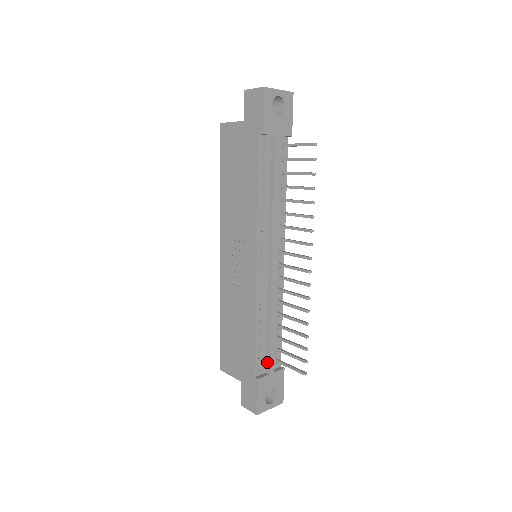
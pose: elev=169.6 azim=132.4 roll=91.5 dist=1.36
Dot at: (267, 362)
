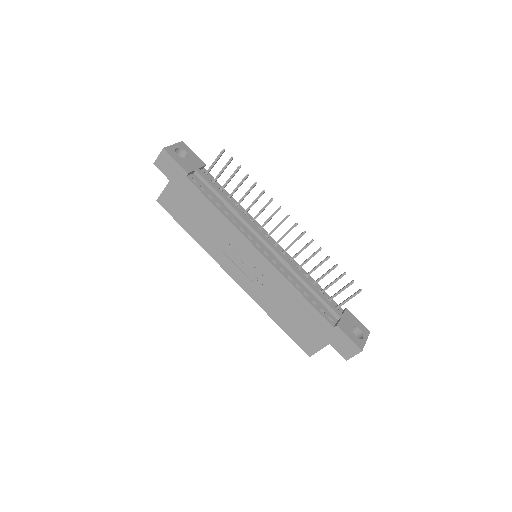
Dot at: (331, 311)
